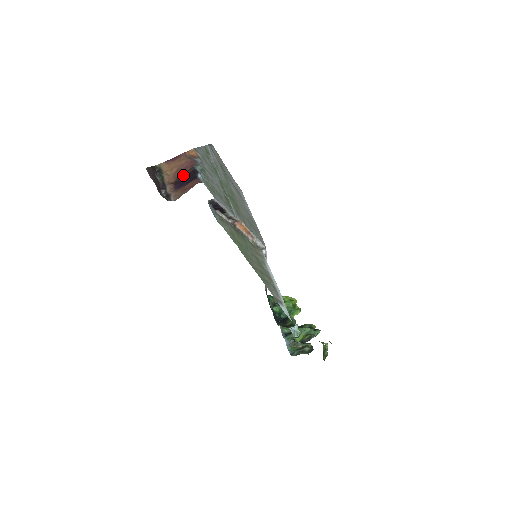
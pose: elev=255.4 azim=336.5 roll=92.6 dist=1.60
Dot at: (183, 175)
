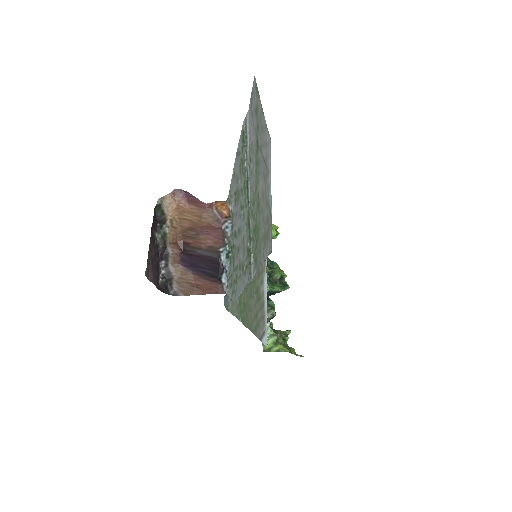
Dot at: (199, 249)
